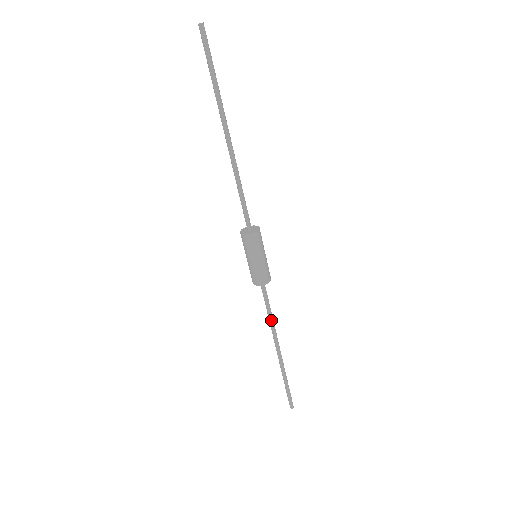
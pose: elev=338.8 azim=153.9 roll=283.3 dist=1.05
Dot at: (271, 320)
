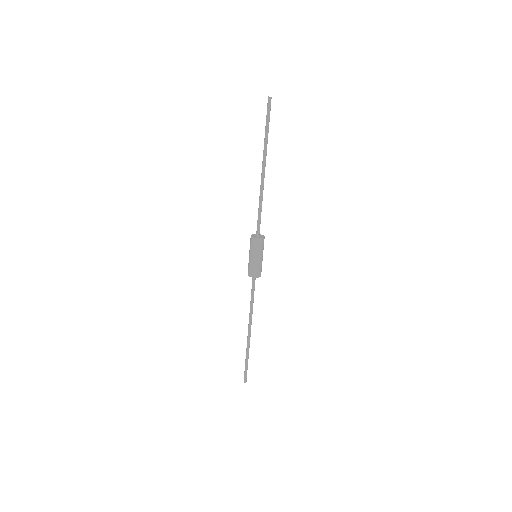
Dot at: occluded
